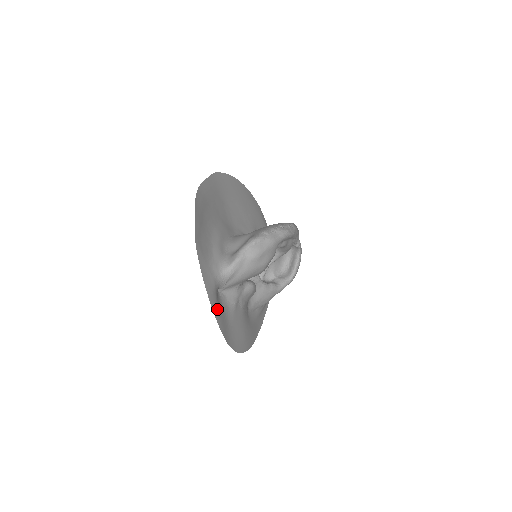
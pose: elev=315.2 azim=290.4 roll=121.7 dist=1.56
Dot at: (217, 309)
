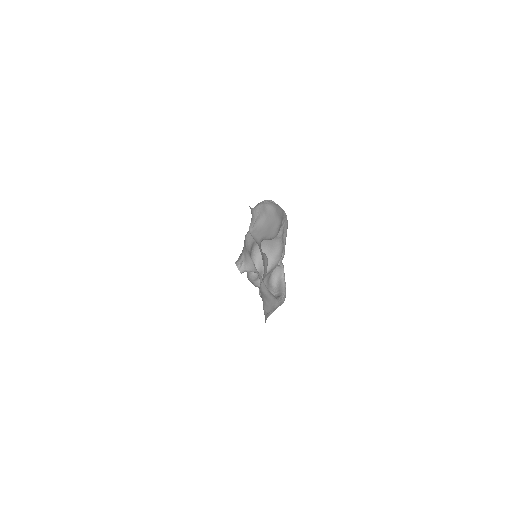
Dot at: occluded
